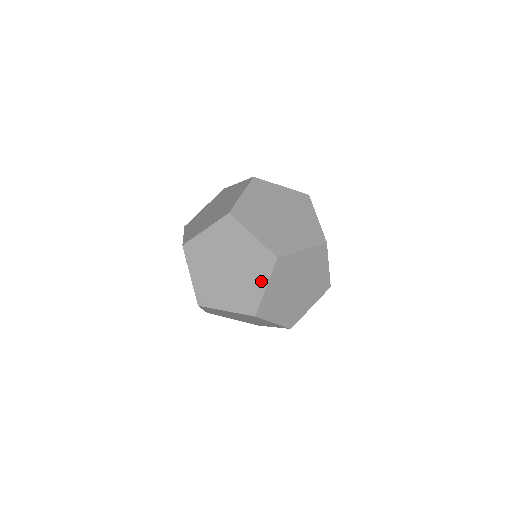
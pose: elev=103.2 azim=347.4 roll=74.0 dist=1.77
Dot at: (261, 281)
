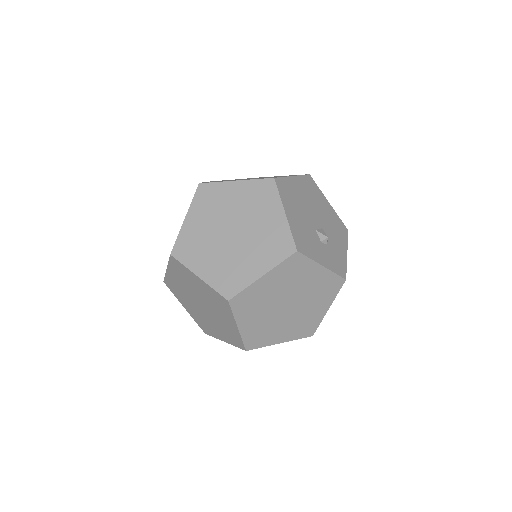
Dot at: occluded
